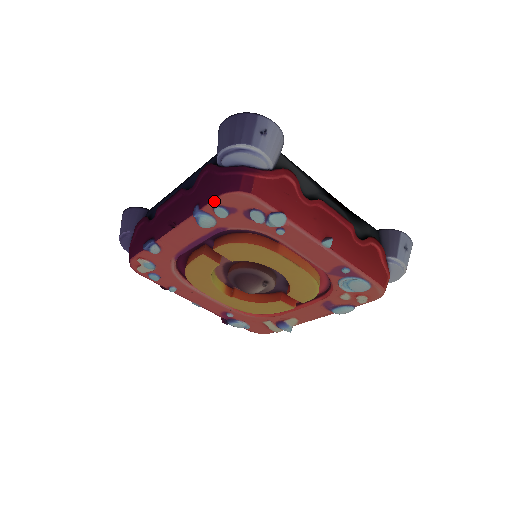
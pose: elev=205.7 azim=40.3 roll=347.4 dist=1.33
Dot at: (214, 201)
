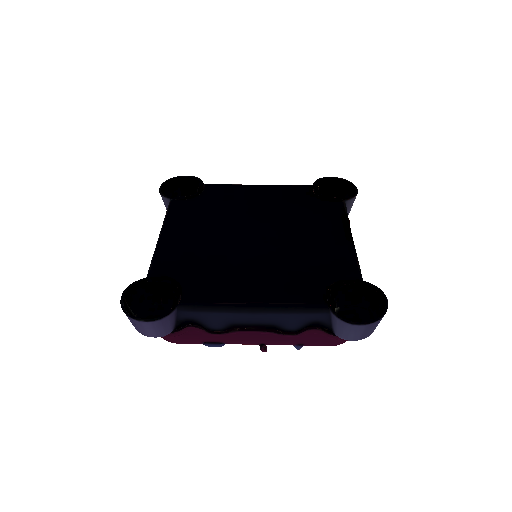
Dot at: (323, 345)
